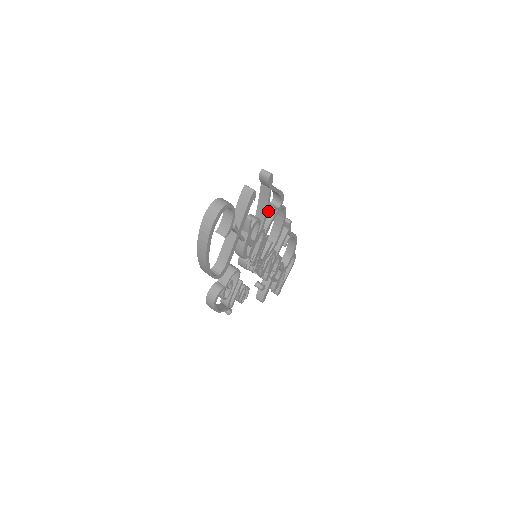
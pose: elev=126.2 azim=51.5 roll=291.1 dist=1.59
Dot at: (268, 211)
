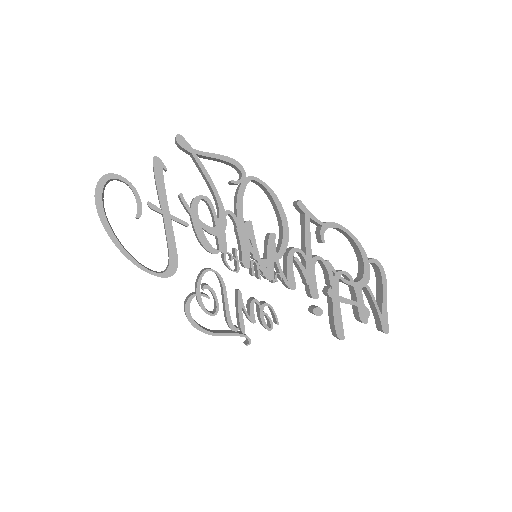
Dot at: (236, 191)
